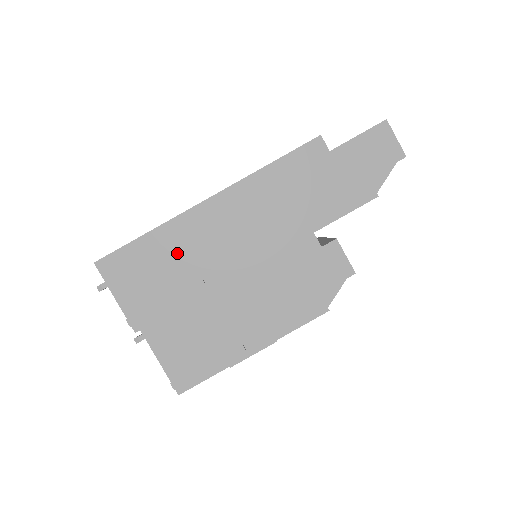
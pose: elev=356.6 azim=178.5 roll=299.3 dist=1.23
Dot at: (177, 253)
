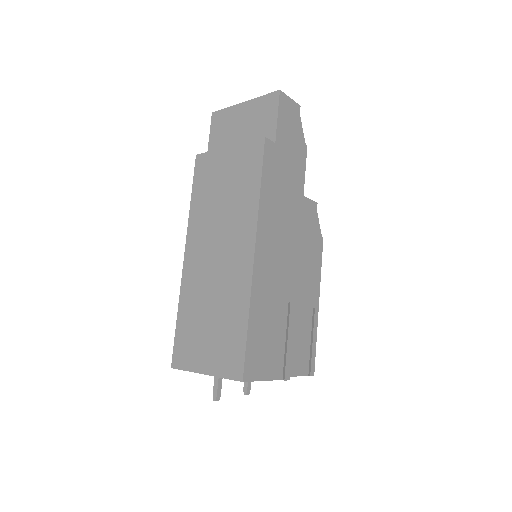
Dot at: (269, 308)
